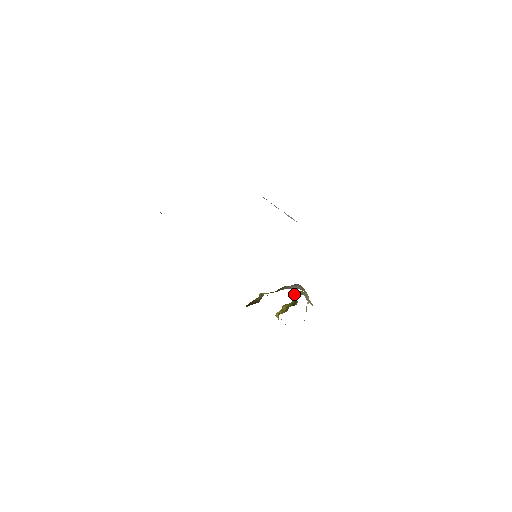
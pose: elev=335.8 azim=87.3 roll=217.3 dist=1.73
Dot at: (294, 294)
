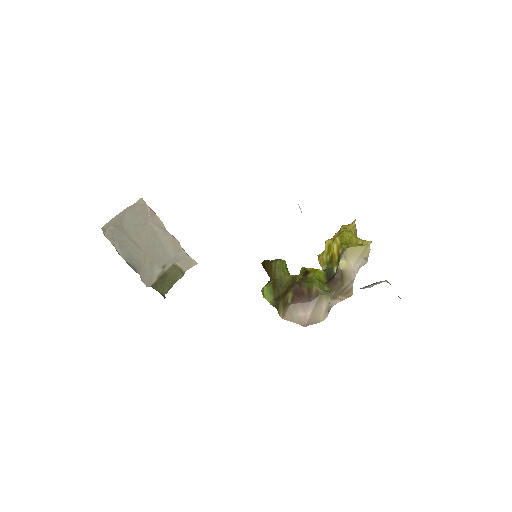
Dot at: occluded
